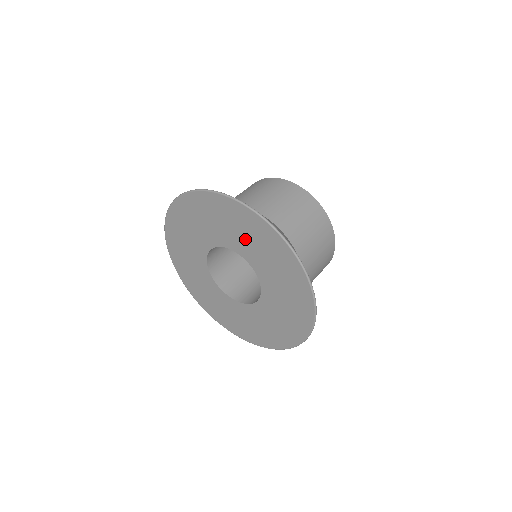
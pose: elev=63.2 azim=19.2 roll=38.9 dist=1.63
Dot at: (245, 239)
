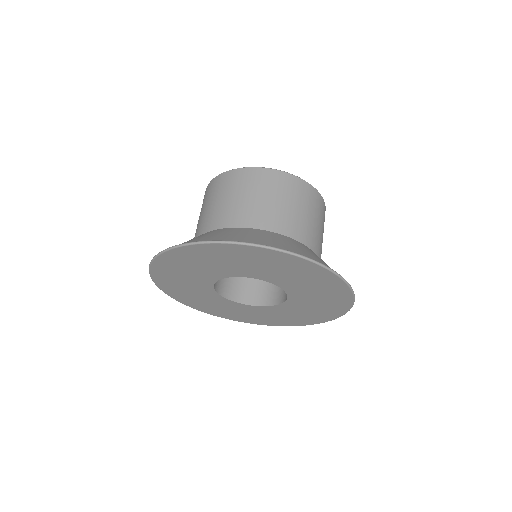
Dot at: (312, 295)
